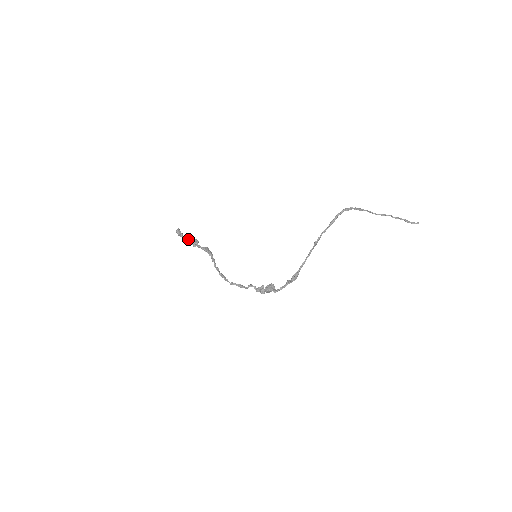
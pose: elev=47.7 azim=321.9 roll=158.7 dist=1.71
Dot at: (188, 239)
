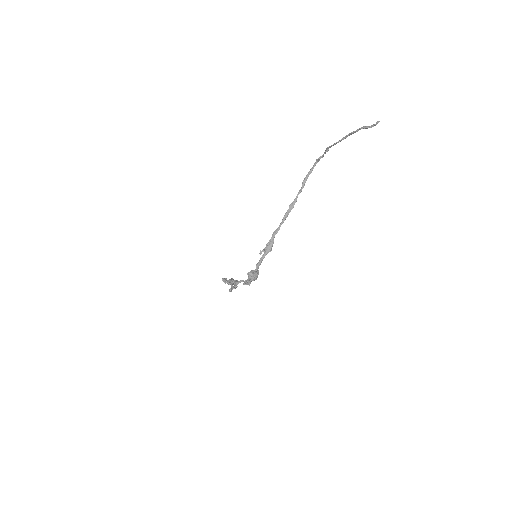
Dot at: occluded
